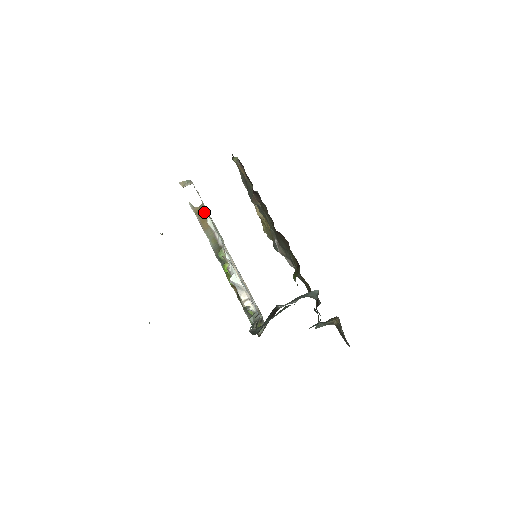
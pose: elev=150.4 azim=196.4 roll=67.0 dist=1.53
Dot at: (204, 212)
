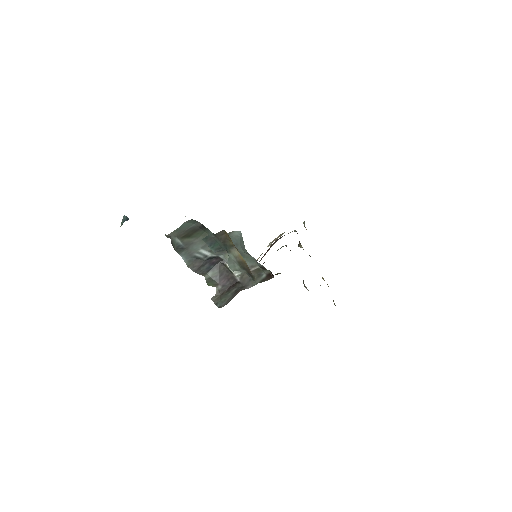
Dot at: occluded
